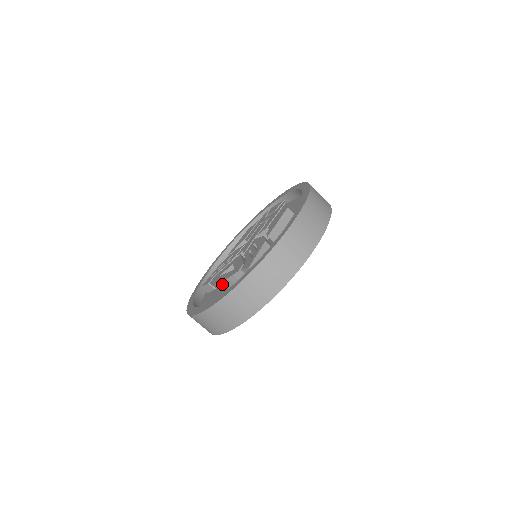
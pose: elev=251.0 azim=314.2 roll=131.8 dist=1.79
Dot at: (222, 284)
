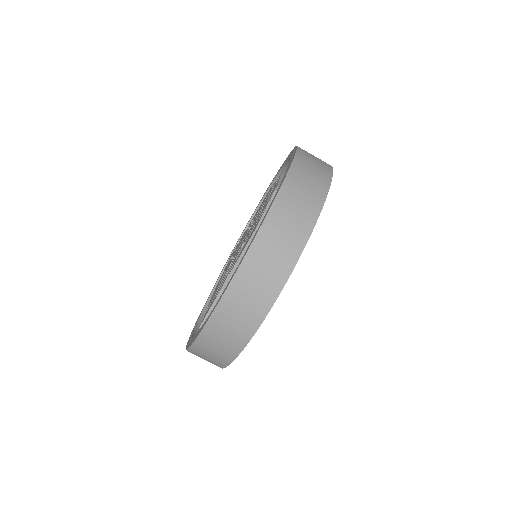
Dot at: occluded
